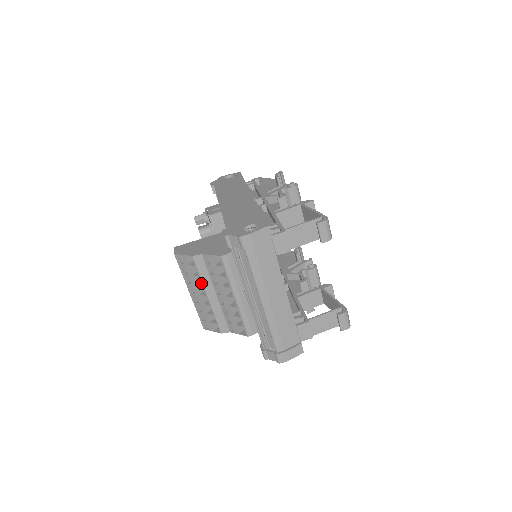
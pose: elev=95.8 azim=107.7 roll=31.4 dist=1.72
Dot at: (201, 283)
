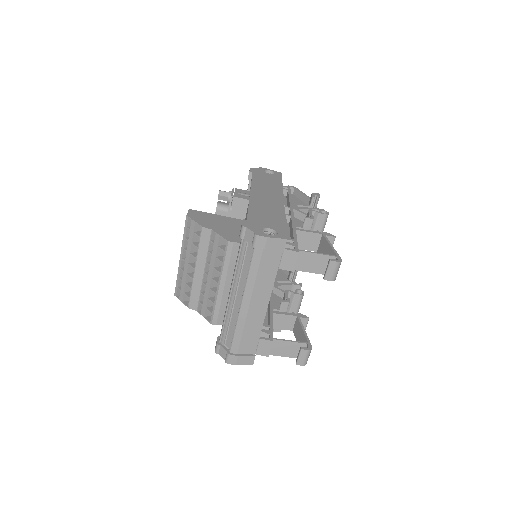
Dot at: (196, 254)
